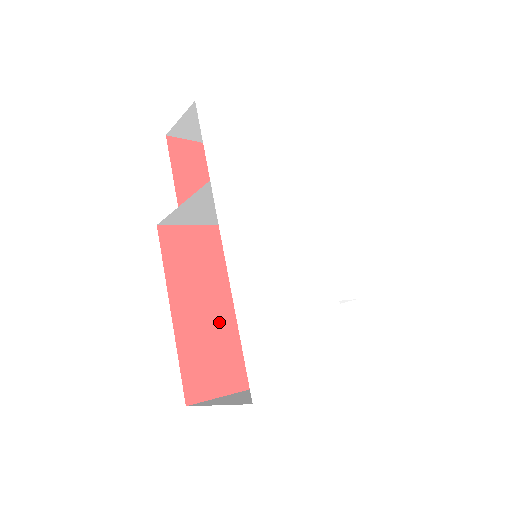
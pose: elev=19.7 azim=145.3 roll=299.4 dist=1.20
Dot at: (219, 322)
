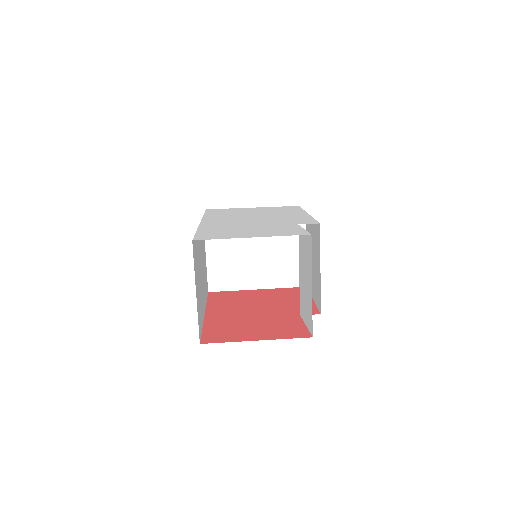
Dot at: (247, 316)
